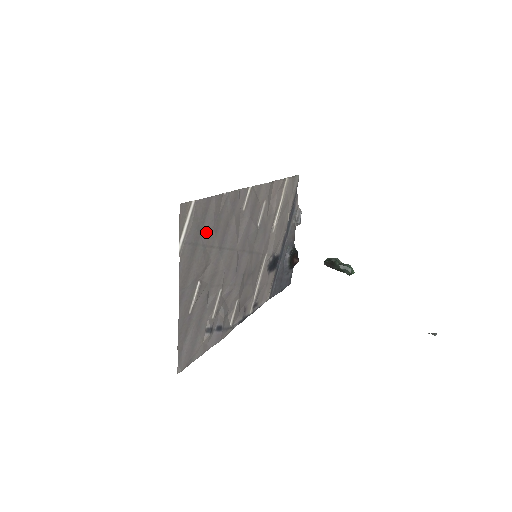
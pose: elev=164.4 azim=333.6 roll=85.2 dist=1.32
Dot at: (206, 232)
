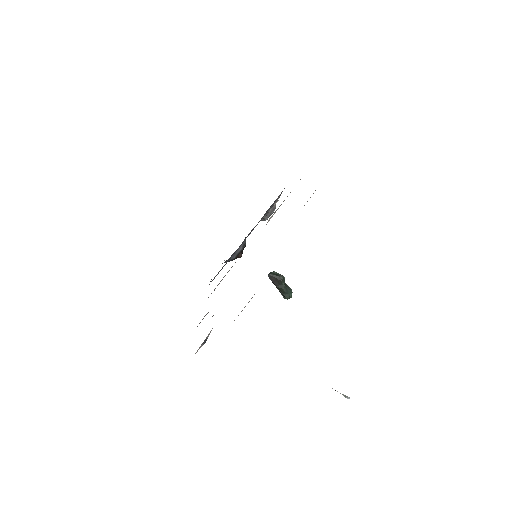
Dot at: occluded
